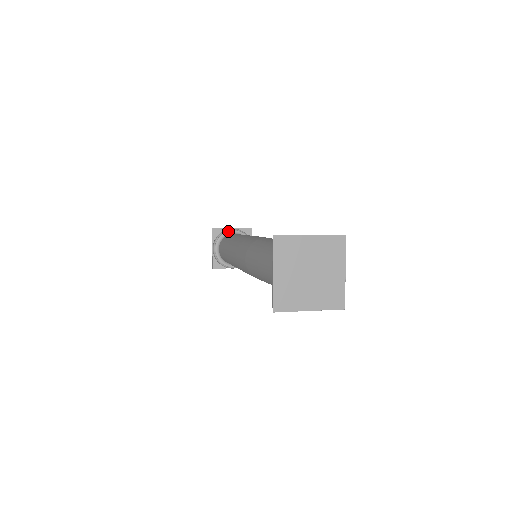
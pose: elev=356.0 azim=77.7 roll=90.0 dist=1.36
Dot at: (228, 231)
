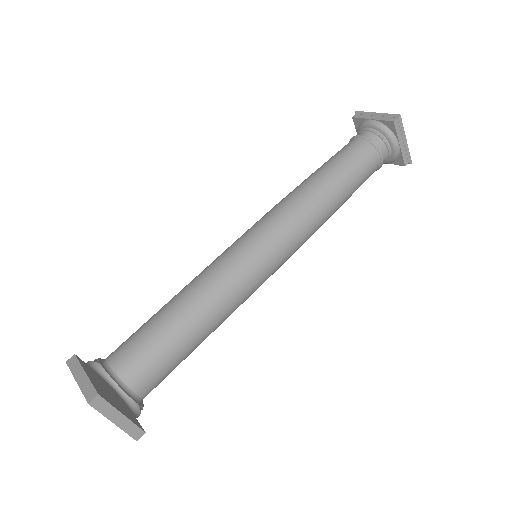
Dot at: (94, 372)
